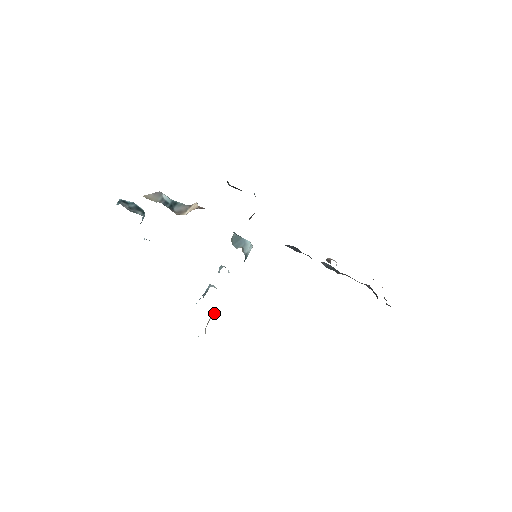
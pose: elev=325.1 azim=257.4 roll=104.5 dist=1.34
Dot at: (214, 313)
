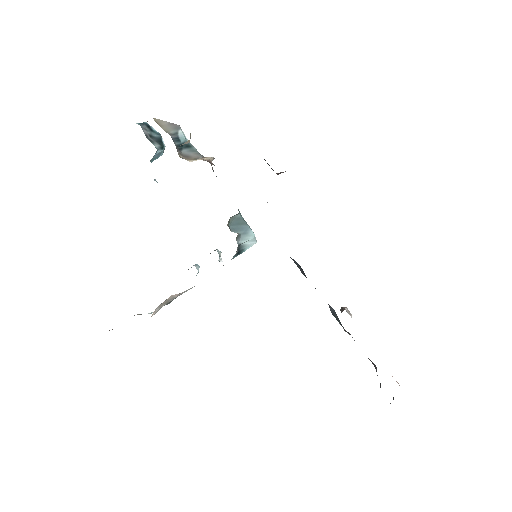
Dot at: (177, 294)
